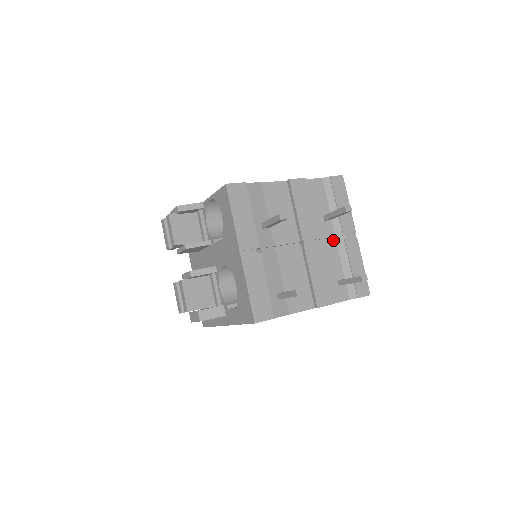
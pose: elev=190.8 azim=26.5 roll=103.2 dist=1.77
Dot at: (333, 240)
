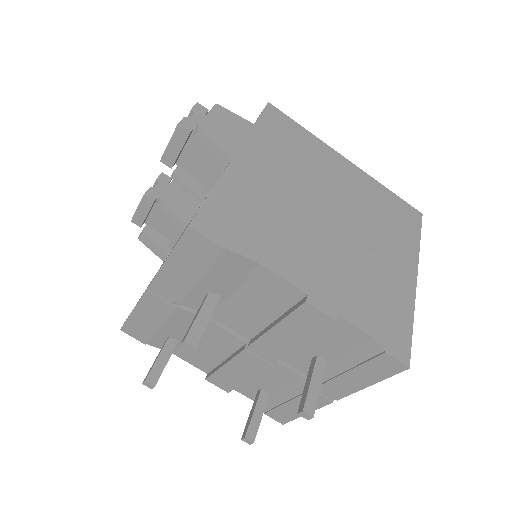
Dot at: (304, 372)
